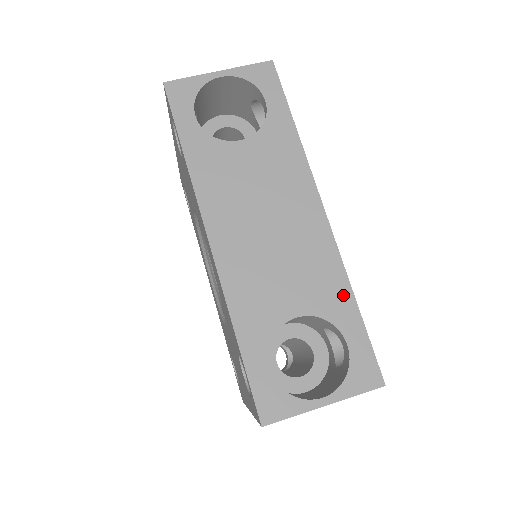
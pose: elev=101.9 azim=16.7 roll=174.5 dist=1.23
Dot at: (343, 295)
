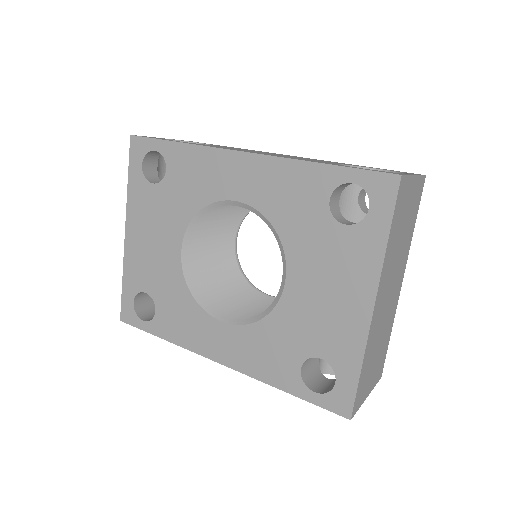
Dot at: (349, 164)
